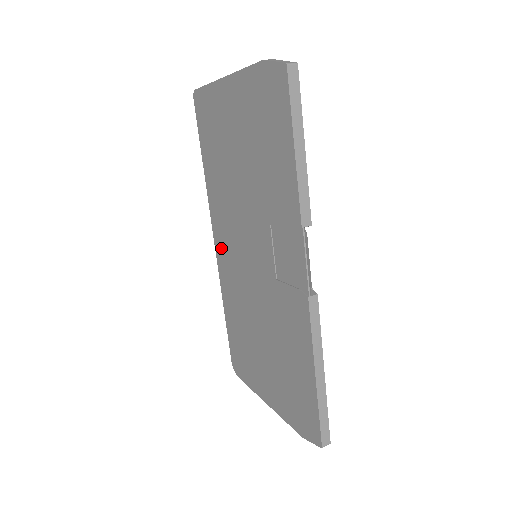
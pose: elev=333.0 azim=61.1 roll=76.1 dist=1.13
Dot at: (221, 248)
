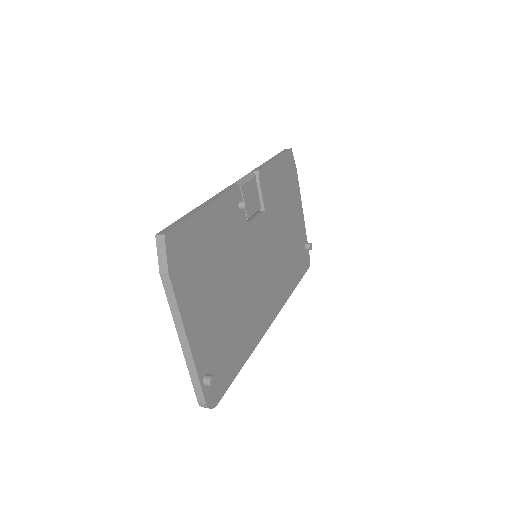
Dot at: occluded
